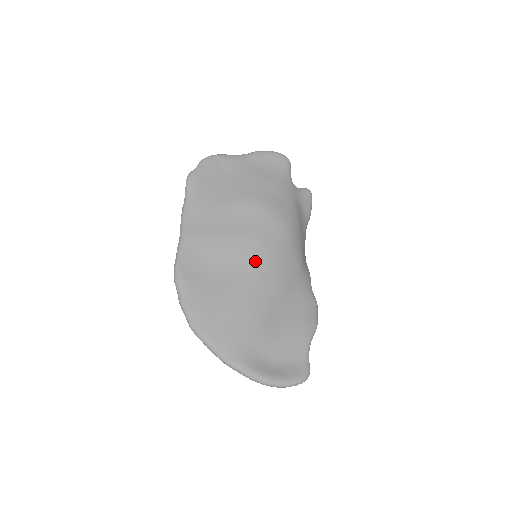
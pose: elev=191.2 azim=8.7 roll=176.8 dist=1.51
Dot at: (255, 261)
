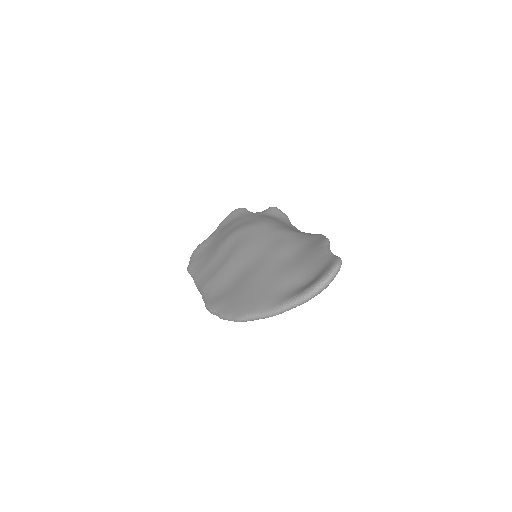
Dot at: (250, 254)
